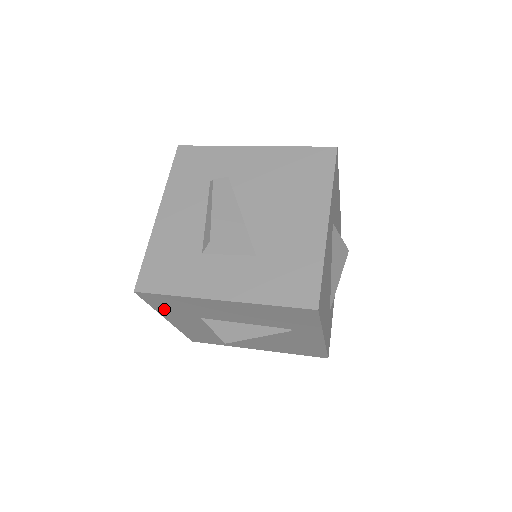
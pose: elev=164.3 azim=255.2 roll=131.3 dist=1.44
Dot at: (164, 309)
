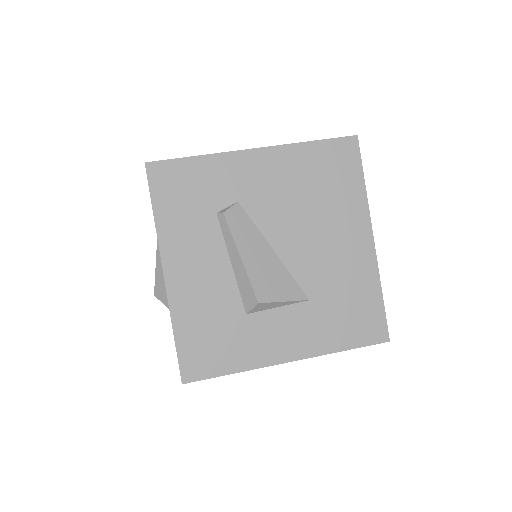
Dot at: occluded
